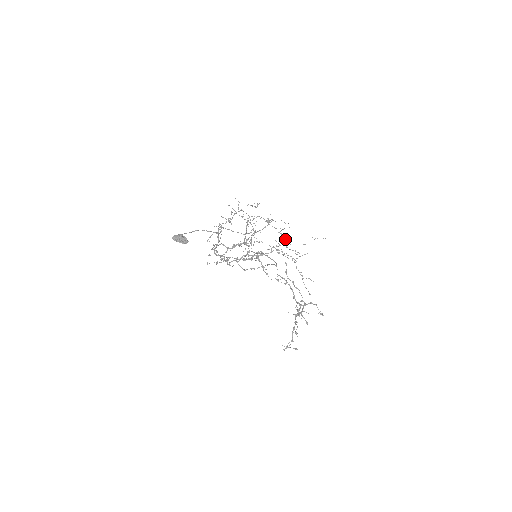
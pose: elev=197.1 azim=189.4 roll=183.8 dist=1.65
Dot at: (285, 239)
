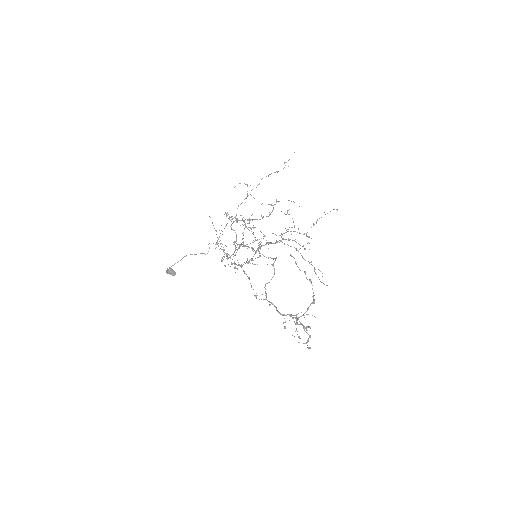
Dot at: occluded
